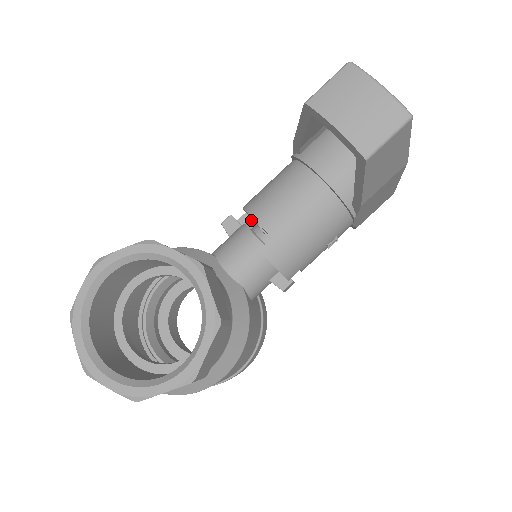
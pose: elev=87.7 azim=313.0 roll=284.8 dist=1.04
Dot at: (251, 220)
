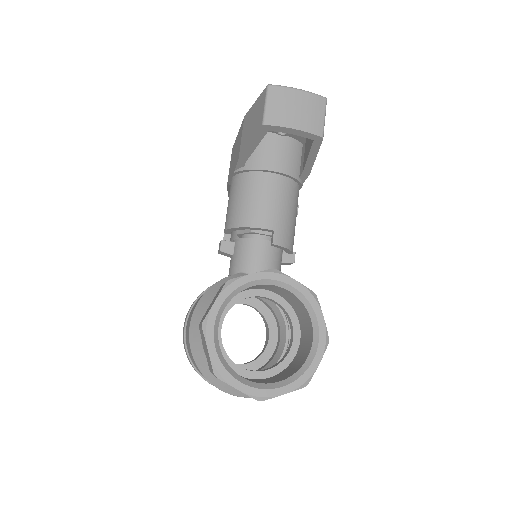
Dot at: (231, 236)
